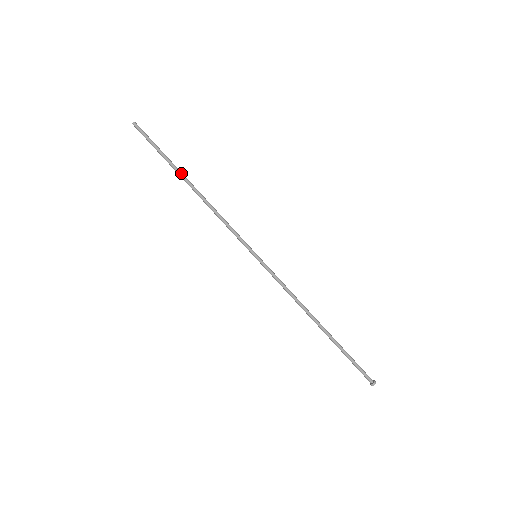
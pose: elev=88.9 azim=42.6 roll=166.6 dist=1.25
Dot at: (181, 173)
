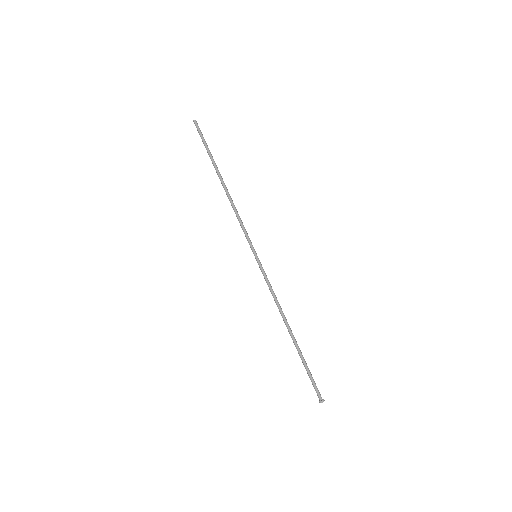
Dot at: (217, 170)
